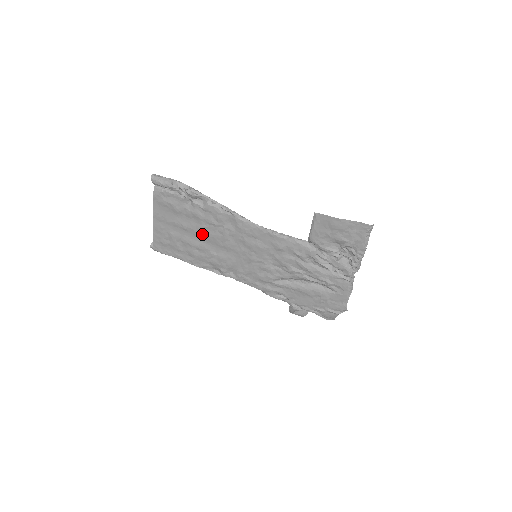
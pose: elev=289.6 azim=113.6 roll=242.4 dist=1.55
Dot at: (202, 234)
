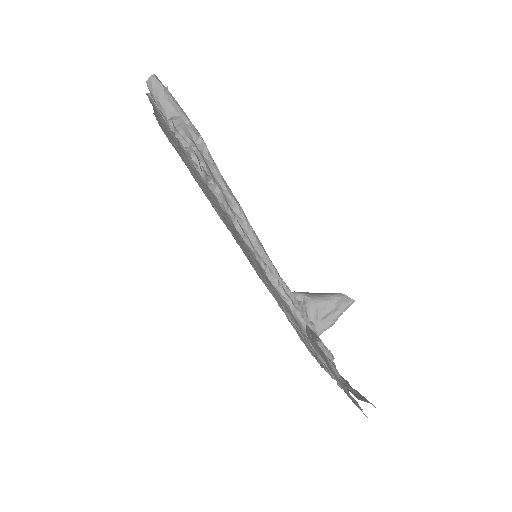
Dot at: (203, 186)
